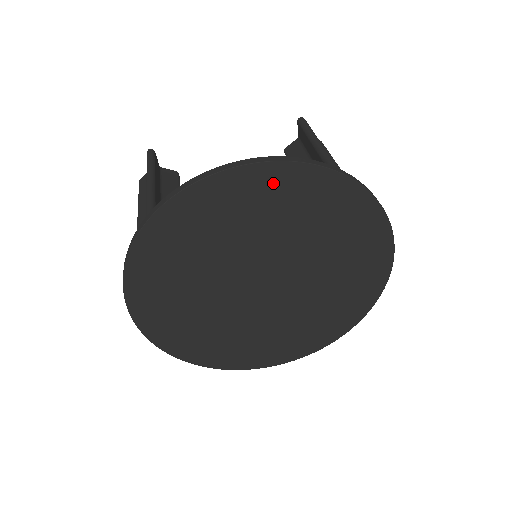
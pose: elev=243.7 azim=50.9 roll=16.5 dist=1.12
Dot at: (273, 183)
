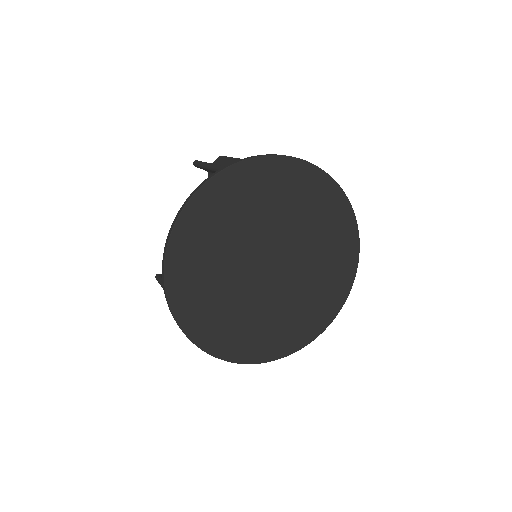
Dot at: (194, 223)
